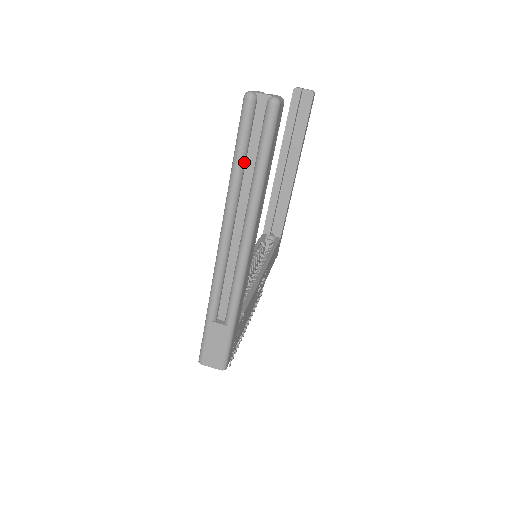
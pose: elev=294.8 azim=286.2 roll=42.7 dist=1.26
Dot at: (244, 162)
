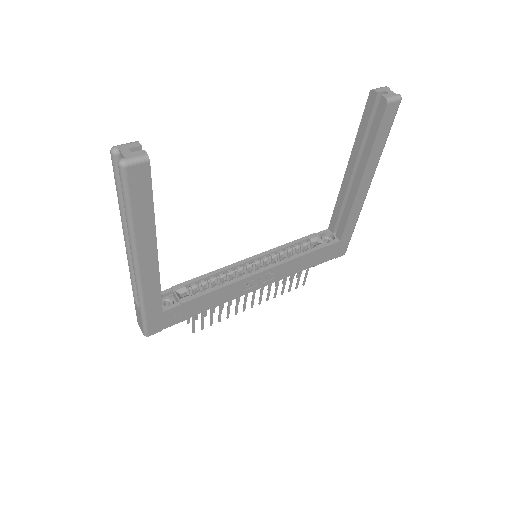
Dot at: occluded
